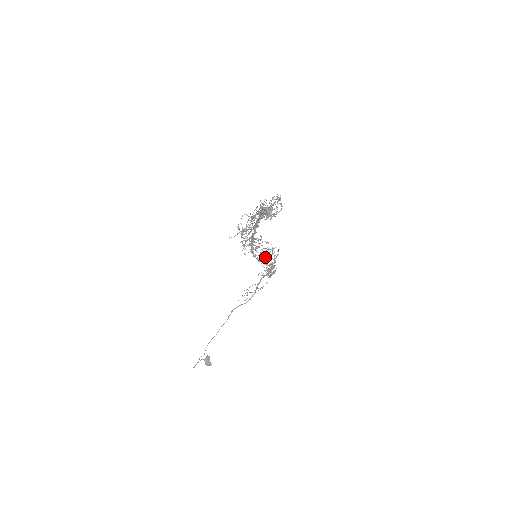
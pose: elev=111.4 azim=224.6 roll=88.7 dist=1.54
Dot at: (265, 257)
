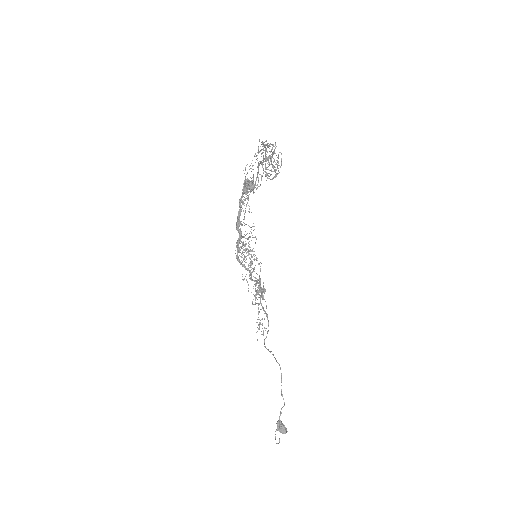
Dot at: (253, 269)
